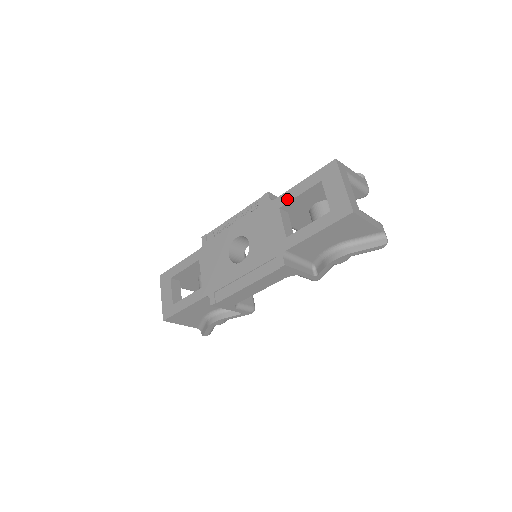
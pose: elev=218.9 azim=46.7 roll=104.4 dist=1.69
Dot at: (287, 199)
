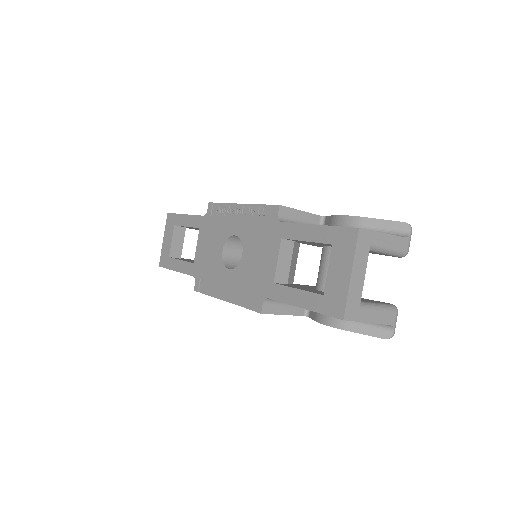
Dot at: (292, 235)
